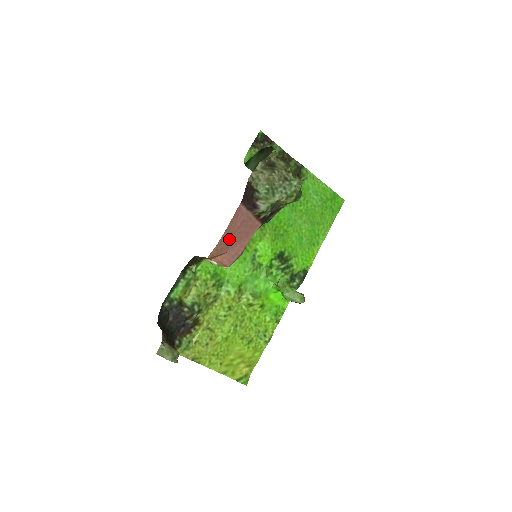
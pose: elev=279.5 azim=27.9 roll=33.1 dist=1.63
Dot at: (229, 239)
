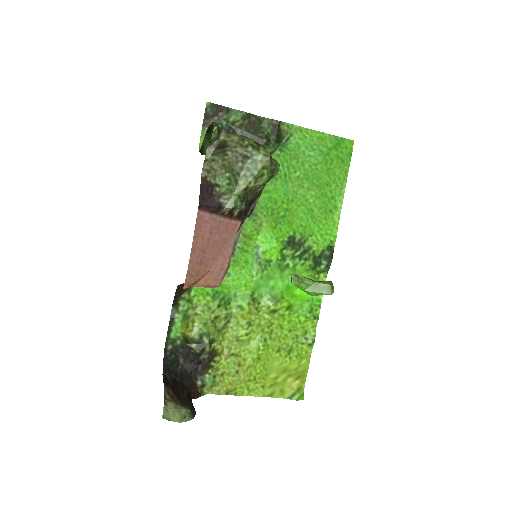
Dot at: (202, 257)
